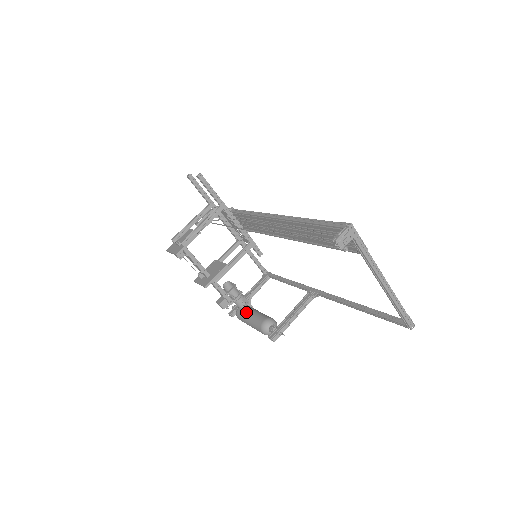
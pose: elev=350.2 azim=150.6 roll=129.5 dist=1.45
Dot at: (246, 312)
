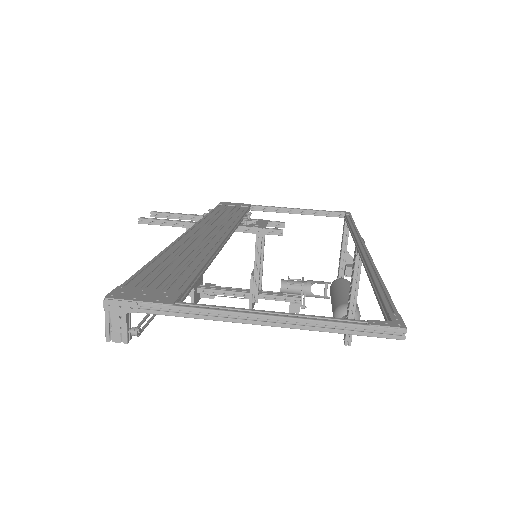
Dot at: occluded
